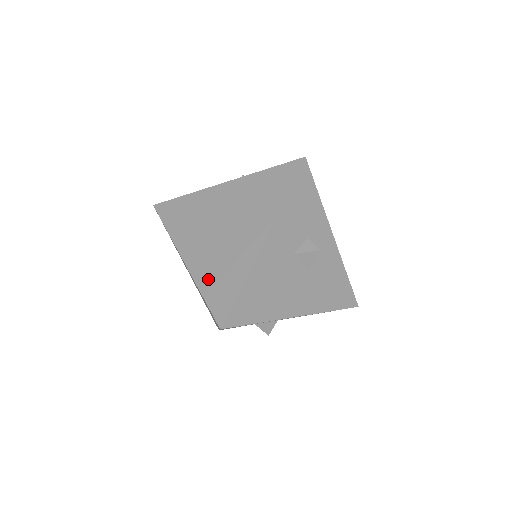
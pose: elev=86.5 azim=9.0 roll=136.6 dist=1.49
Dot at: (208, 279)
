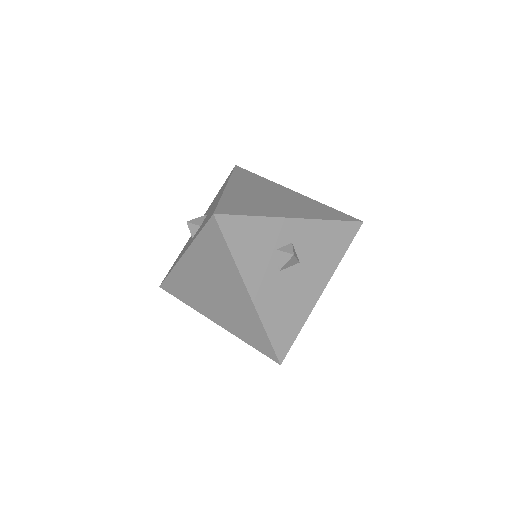
Dot at: (243, 333)
